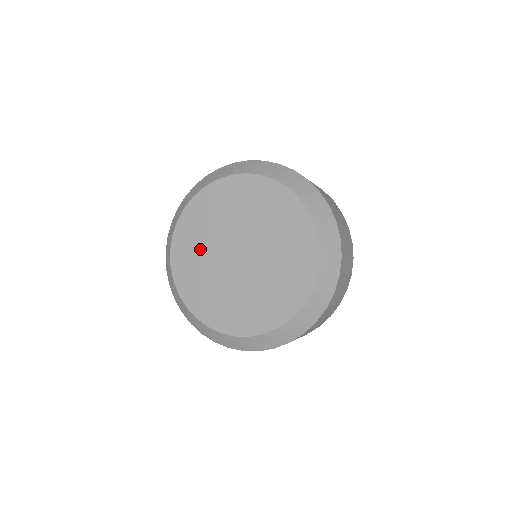
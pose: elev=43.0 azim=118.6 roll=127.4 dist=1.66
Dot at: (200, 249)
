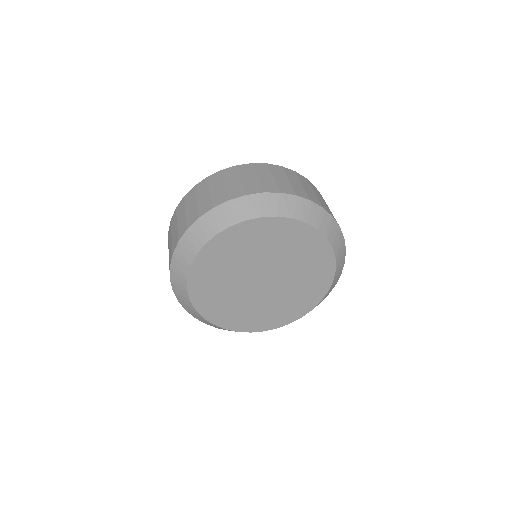
Dot at: (234, 259)
